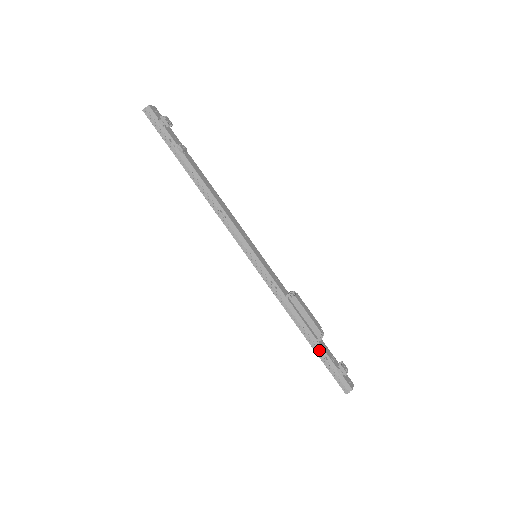
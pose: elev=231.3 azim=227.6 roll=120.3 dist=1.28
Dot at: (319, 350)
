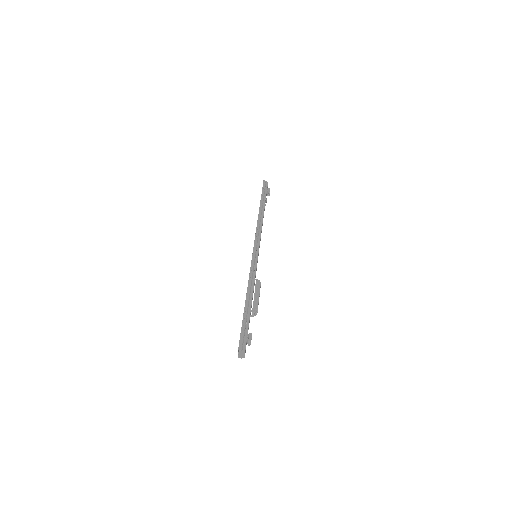
Dot at: (247, 314)
